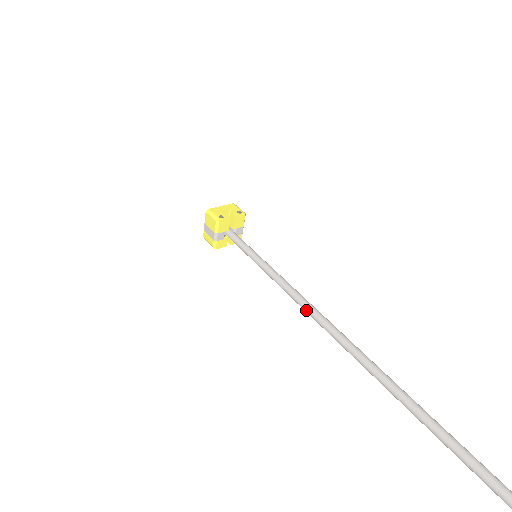
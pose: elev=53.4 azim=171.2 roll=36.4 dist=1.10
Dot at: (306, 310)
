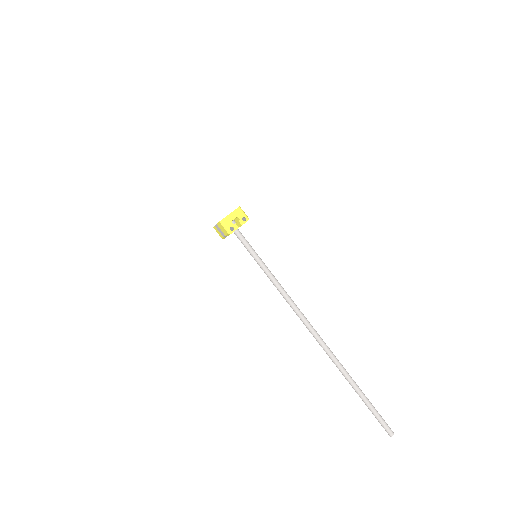
Dot at: occluded
